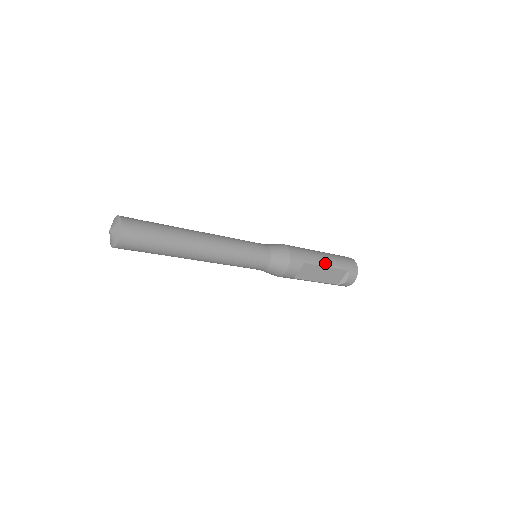
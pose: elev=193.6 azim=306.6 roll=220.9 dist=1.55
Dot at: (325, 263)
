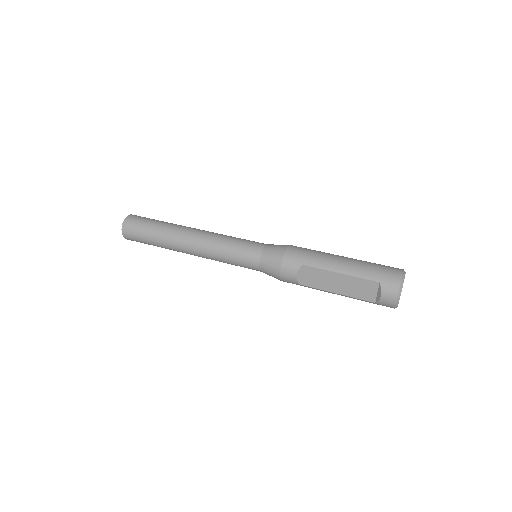
Dot at: (338, 268)
